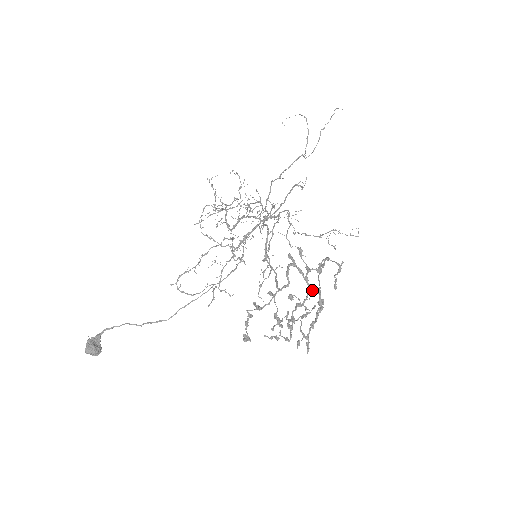
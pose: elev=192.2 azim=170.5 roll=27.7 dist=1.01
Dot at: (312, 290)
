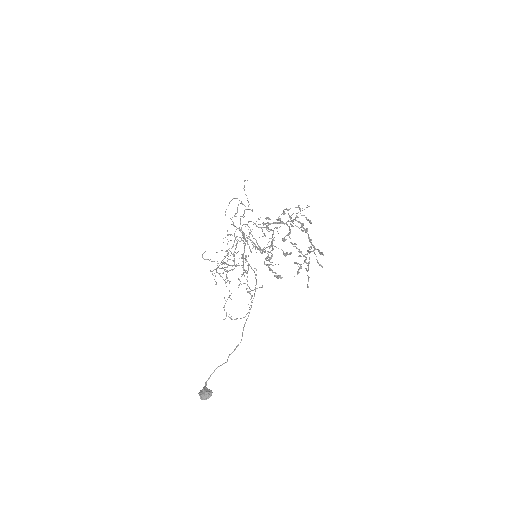
Dot at: (291, 225)
